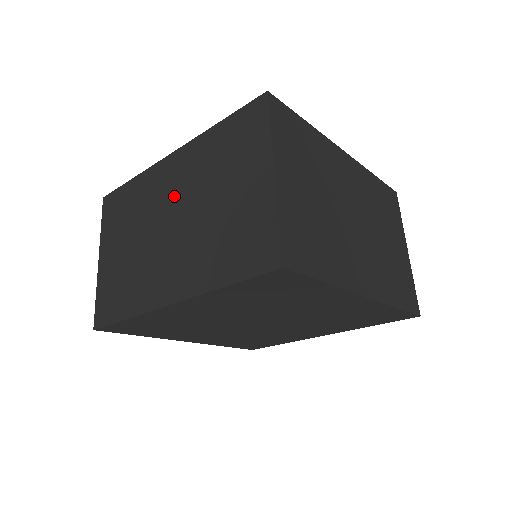
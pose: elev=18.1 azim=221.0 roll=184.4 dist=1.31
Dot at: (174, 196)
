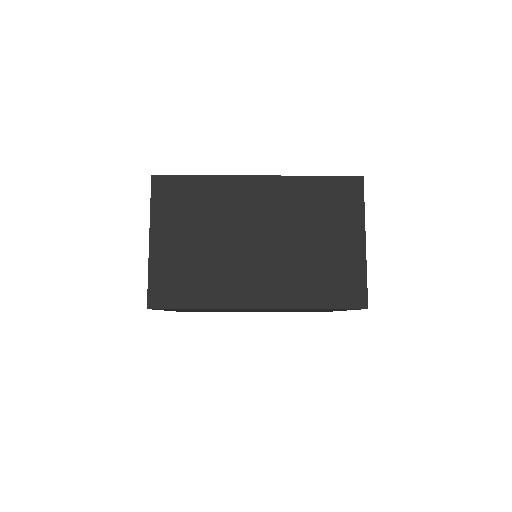
Dot at: occluded
